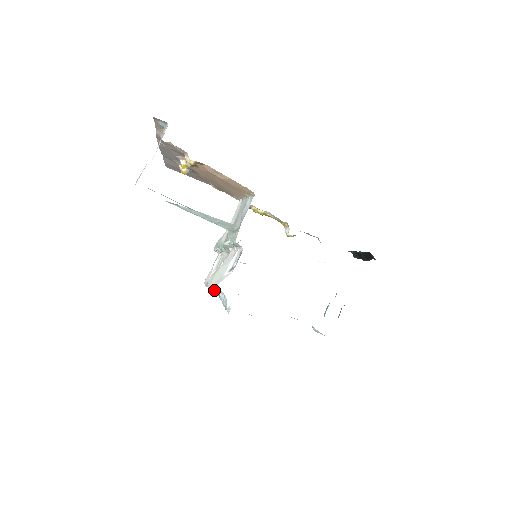
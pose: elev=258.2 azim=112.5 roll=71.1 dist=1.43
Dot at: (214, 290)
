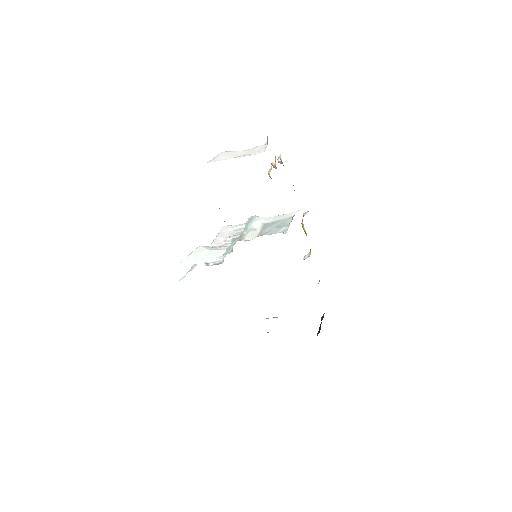
Dot at: occluded
